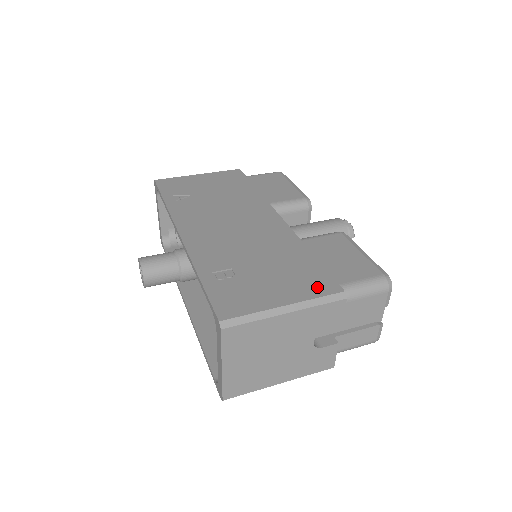
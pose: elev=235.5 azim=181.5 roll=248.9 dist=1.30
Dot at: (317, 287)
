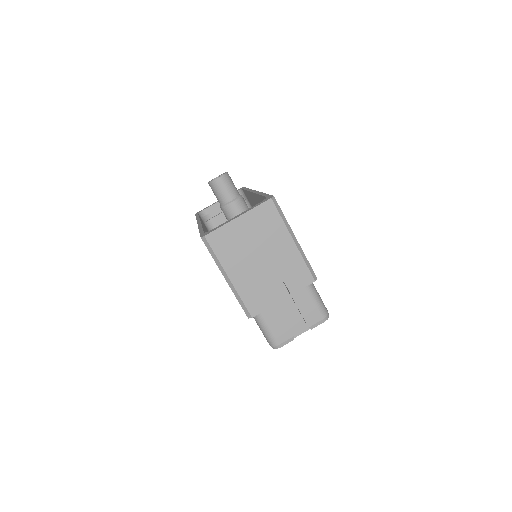
Dot at: occluded
